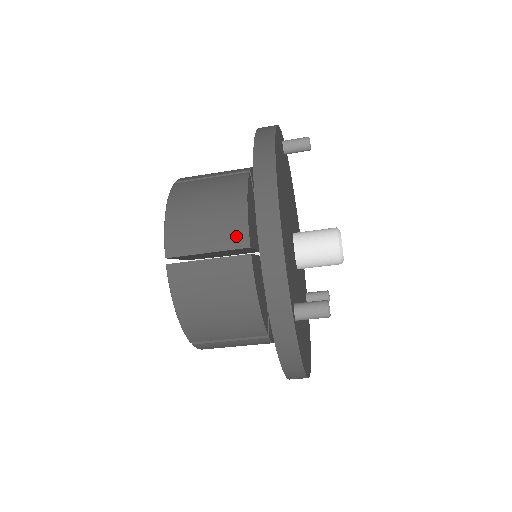
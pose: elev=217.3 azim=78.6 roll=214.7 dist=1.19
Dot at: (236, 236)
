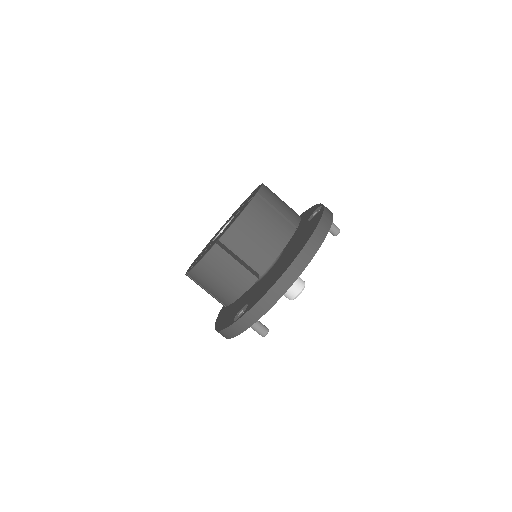
Dot at: (260, 265)
